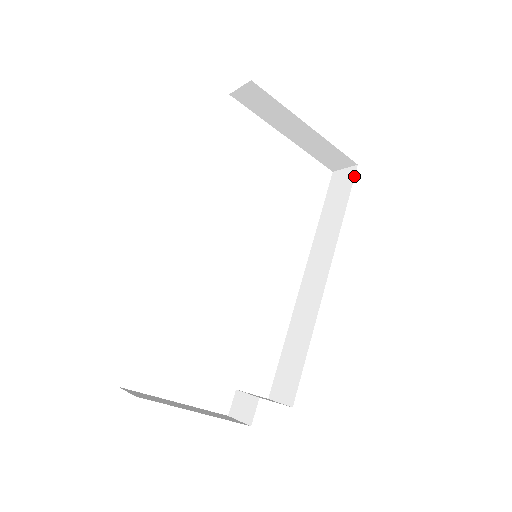
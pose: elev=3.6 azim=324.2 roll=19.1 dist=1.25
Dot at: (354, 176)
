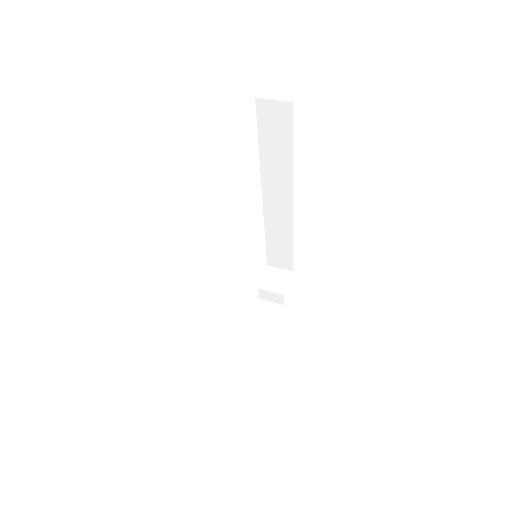
Dot at: occluded
